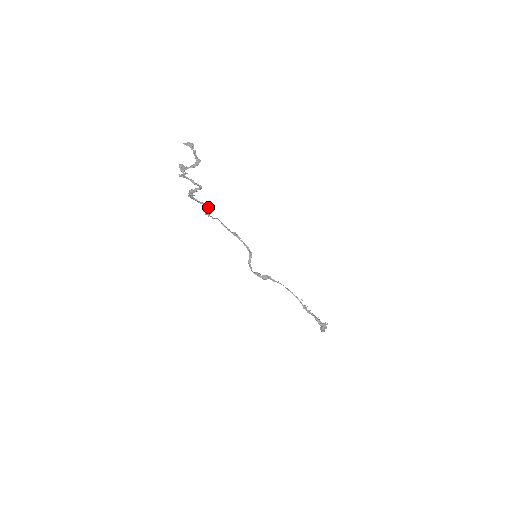
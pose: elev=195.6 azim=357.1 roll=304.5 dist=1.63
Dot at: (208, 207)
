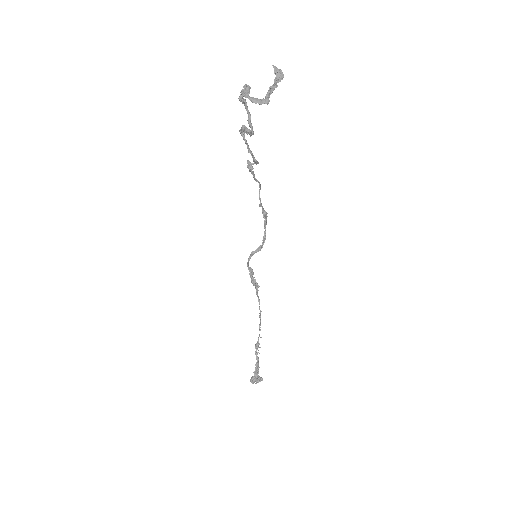
Dot at: (255, 162)
